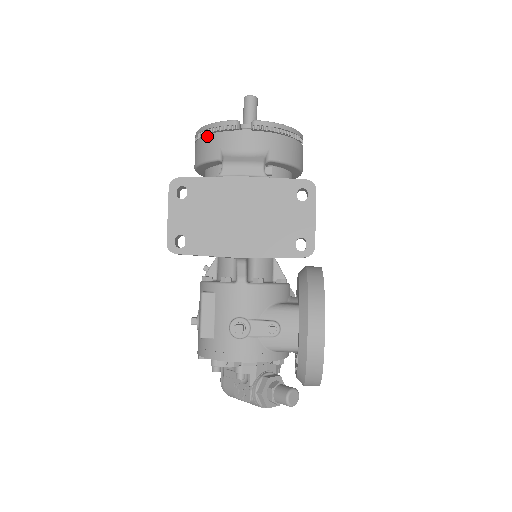
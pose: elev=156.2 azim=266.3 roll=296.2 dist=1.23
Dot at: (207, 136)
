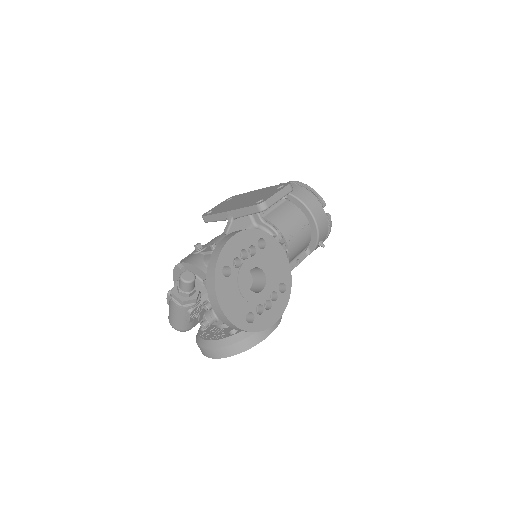
Dot at: occluded
